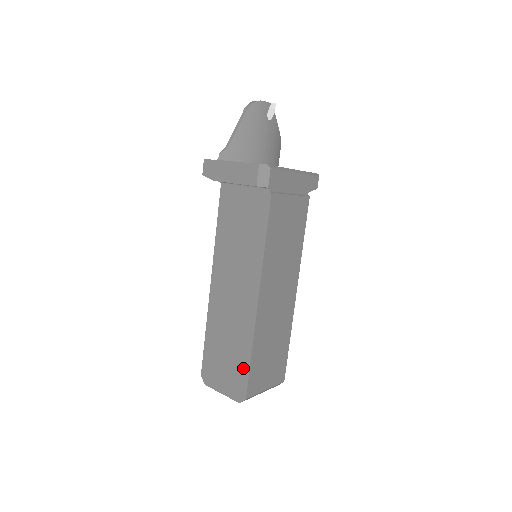
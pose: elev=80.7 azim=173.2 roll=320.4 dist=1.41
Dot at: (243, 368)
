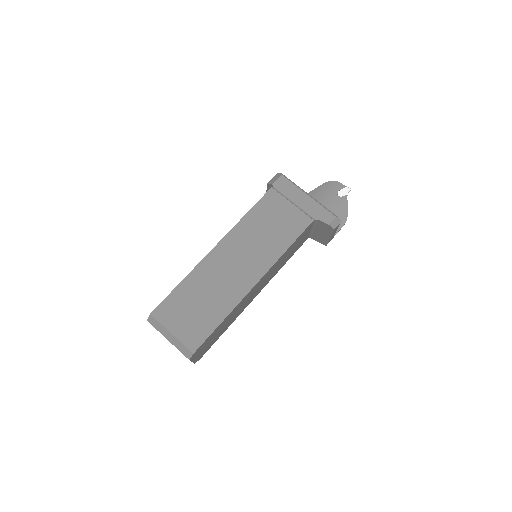
Dot at: occluded
